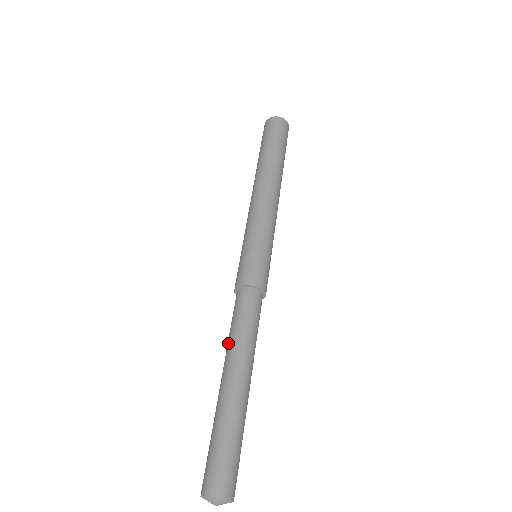
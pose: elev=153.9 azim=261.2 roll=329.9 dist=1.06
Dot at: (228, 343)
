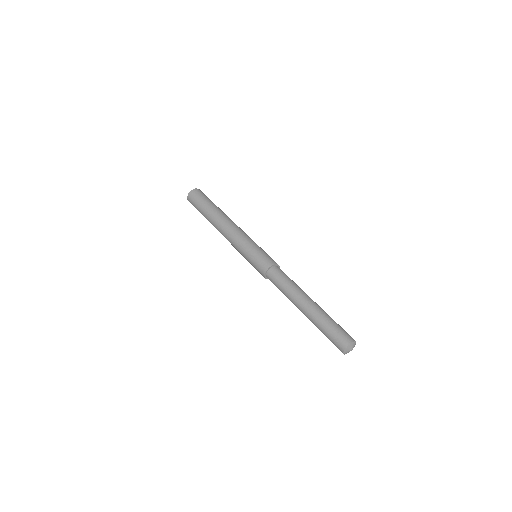
Dot at: (288, 295)
